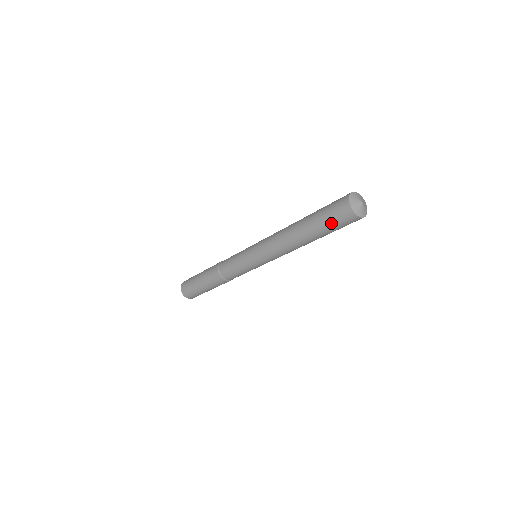
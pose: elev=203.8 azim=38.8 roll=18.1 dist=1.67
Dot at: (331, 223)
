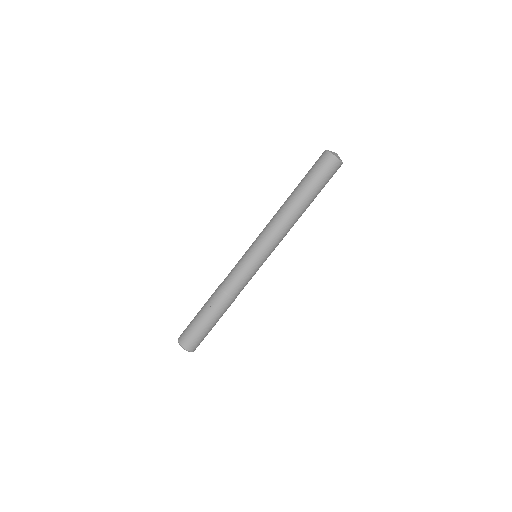
Dot at: (311, 169)
